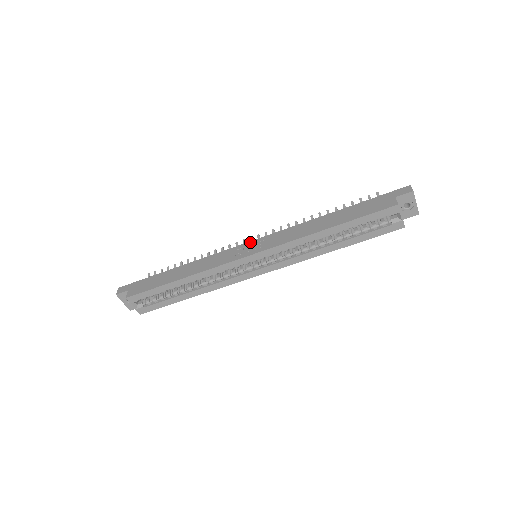
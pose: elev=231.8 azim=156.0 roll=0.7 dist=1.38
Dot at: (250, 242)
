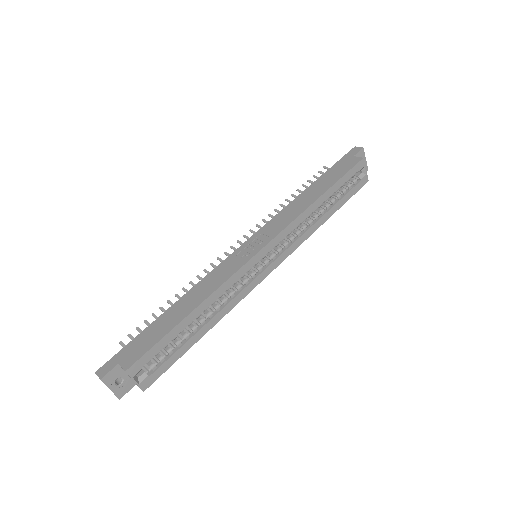
Dot at: (246, 242)
